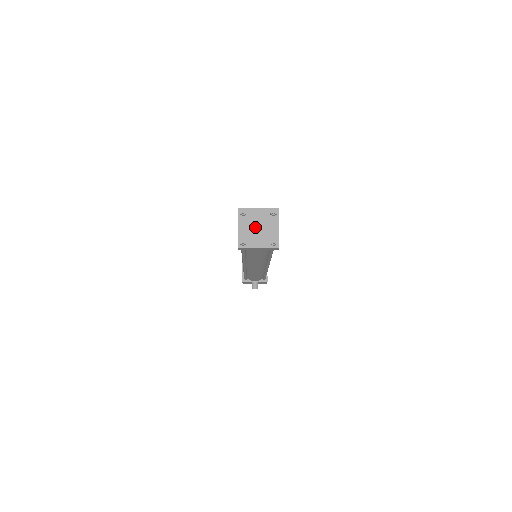
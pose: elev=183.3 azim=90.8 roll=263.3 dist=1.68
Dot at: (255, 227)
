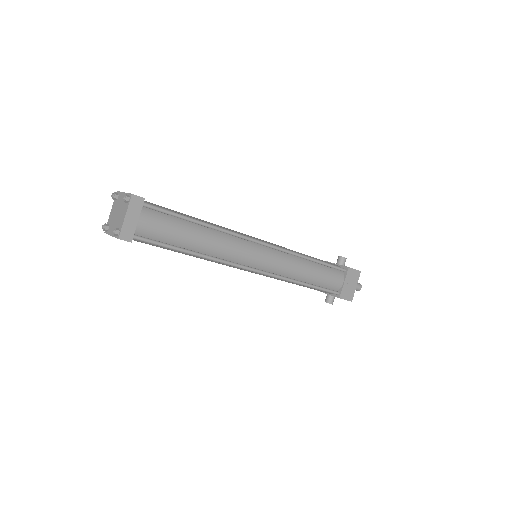
Dot at: (116, 213)
